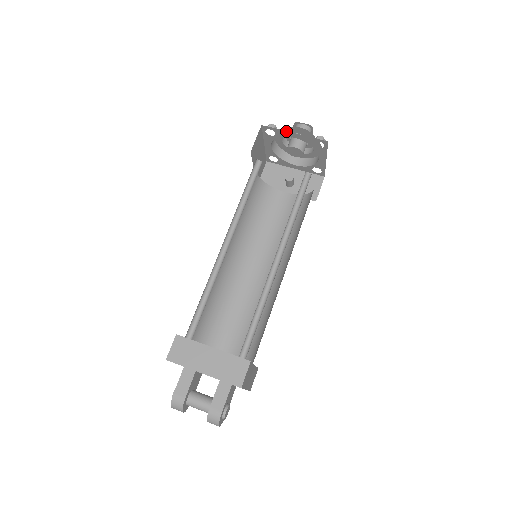
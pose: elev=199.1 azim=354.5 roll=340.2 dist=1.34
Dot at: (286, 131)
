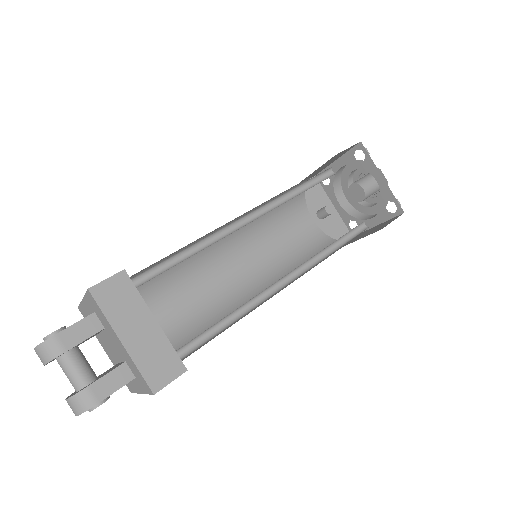
Dot at: occluded
